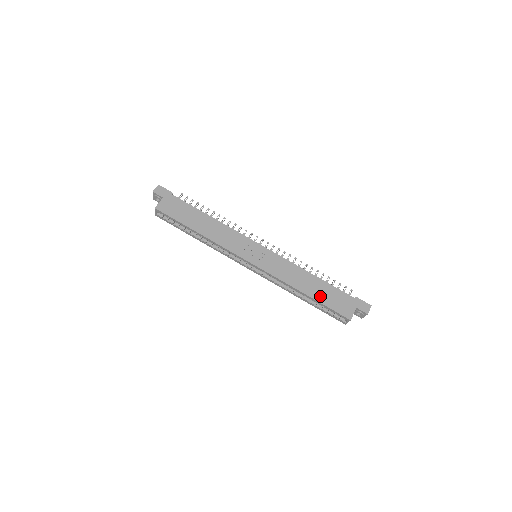
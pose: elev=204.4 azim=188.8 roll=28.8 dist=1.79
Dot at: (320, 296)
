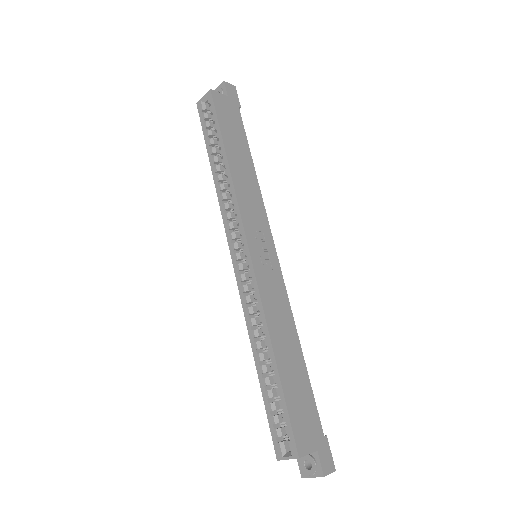
Dot at: (289, 381)
